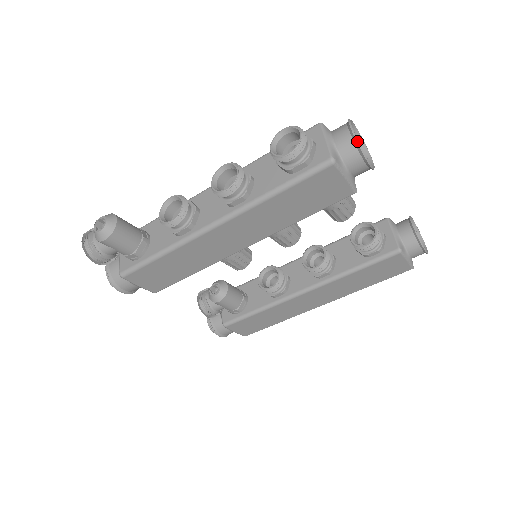
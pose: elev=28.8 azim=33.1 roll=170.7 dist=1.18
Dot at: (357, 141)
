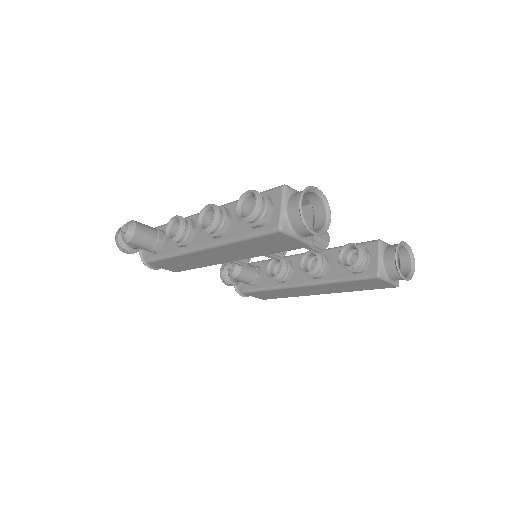
Dot at: (302, 216)
